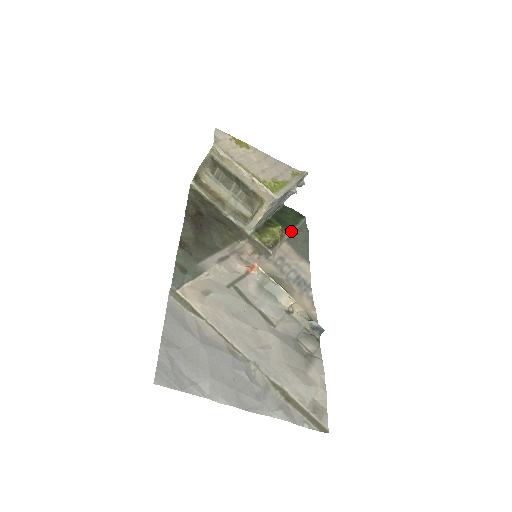
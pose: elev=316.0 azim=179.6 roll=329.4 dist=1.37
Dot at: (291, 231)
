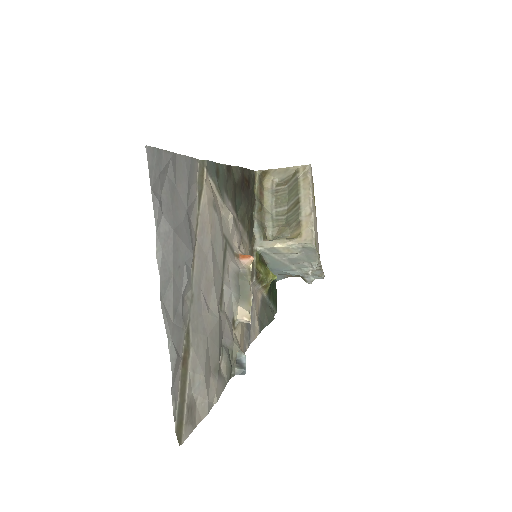
Dot at: (269, 298)
